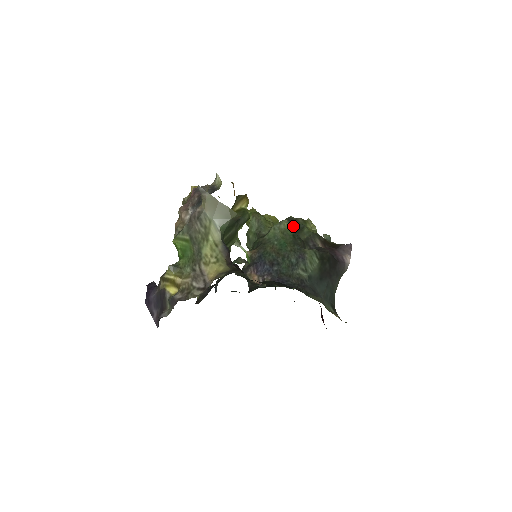
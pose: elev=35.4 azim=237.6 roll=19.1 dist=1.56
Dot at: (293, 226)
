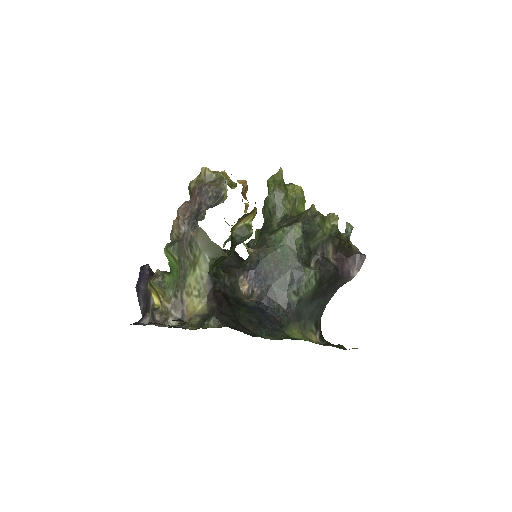
Dot at: (305, 231)
